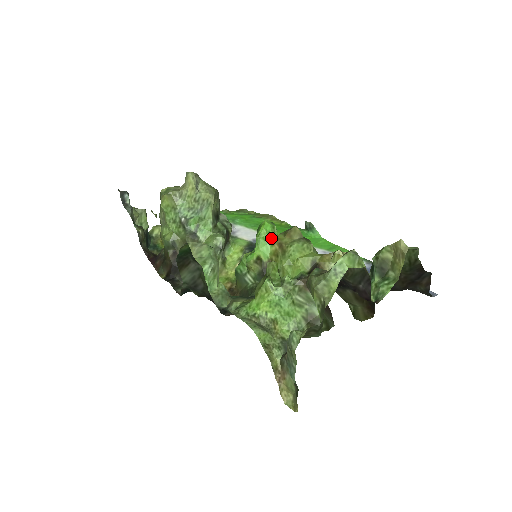
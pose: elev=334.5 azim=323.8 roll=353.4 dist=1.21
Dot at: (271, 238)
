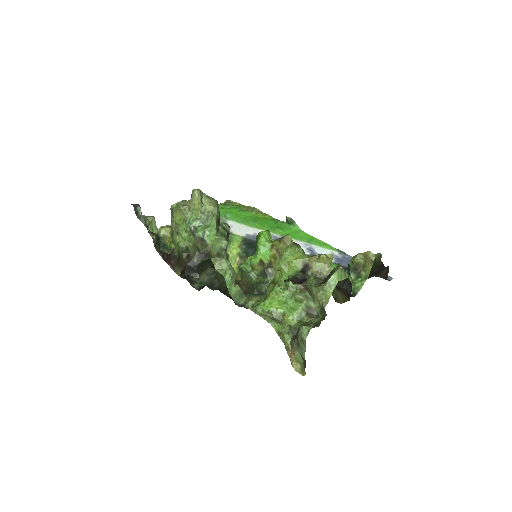
Dot at: (269, 245)
